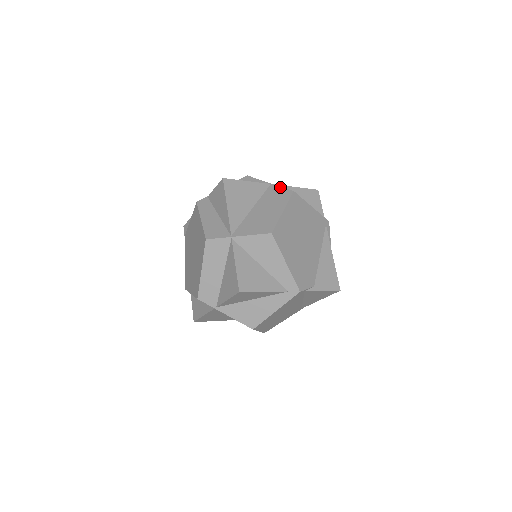
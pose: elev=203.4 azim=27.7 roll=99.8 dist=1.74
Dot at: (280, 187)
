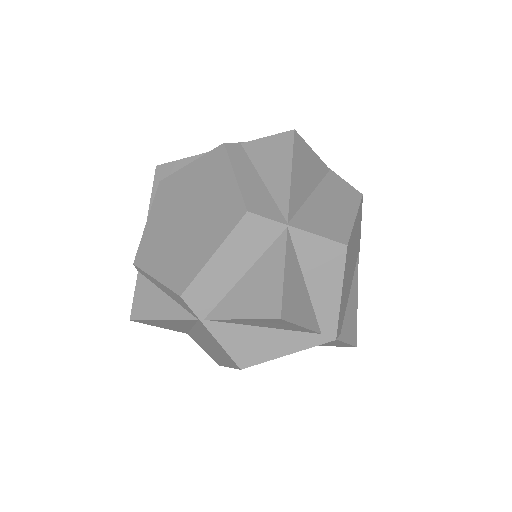
Dot at: (344, 180)
